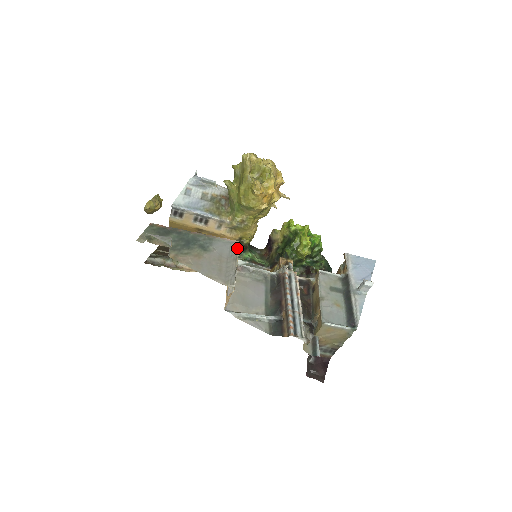
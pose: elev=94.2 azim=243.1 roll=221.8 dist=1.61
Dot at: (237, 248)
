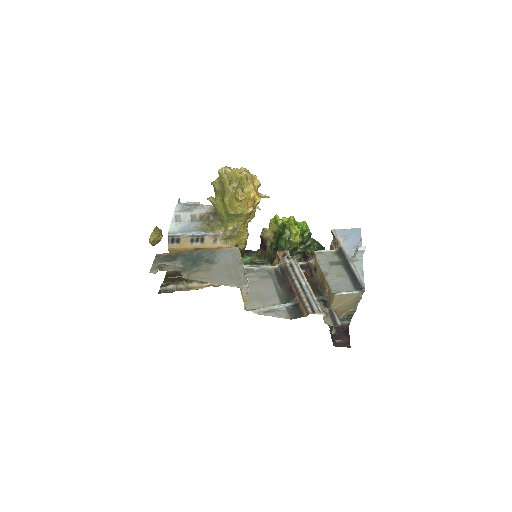
Dot at: (238, 253)
